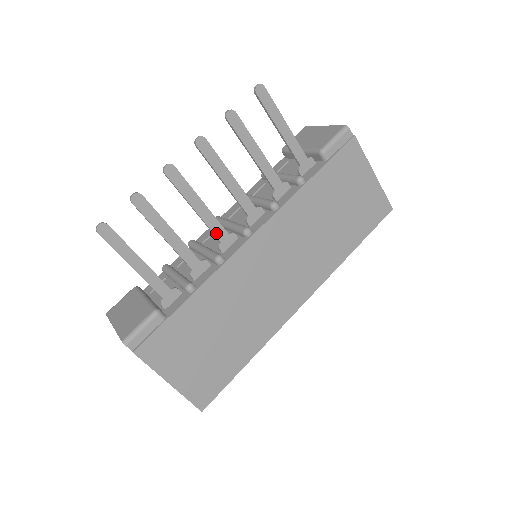
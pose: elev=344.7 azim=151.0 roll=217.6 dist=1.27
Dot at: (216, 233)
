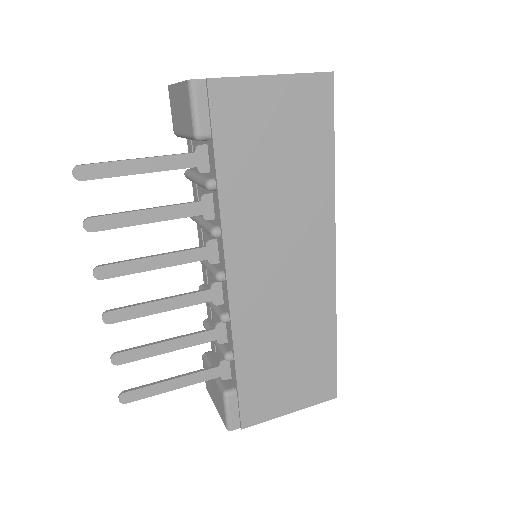
Dot at: (200, 301)
